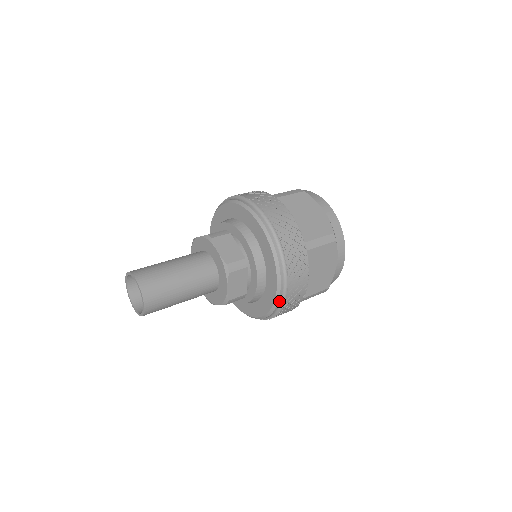
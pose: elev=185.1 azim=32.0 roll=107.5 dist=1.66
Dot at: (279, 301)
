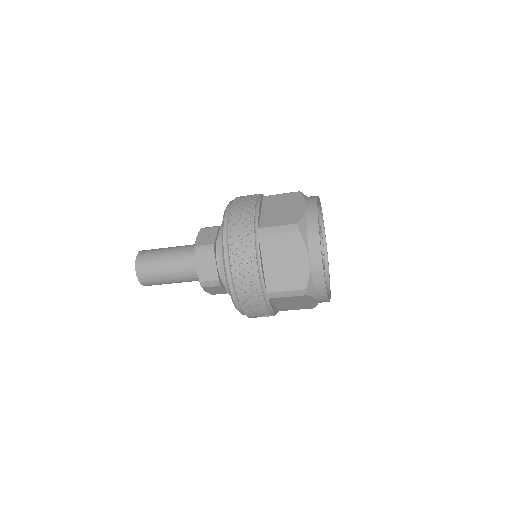
Dot at: (230, 284)
